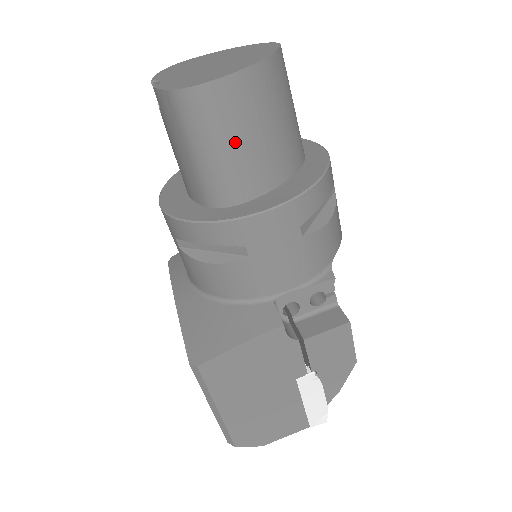
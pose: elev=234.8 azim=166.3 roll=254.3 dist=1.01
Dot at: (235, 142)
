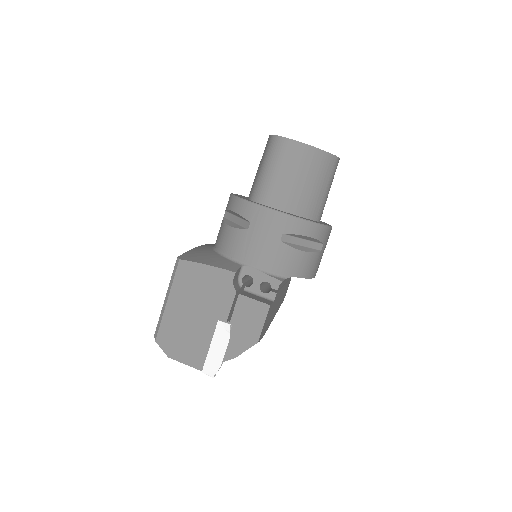
Dot at: (283, 173)
